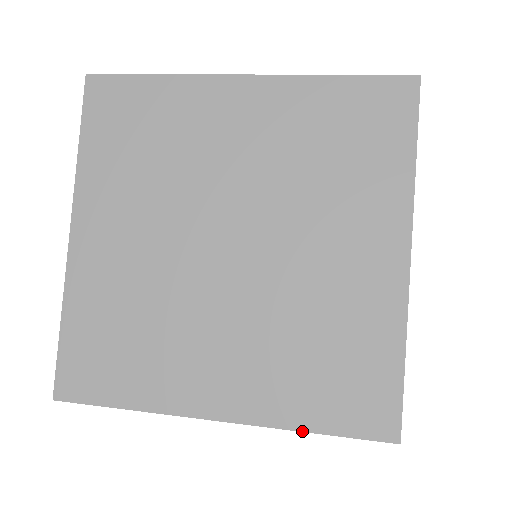
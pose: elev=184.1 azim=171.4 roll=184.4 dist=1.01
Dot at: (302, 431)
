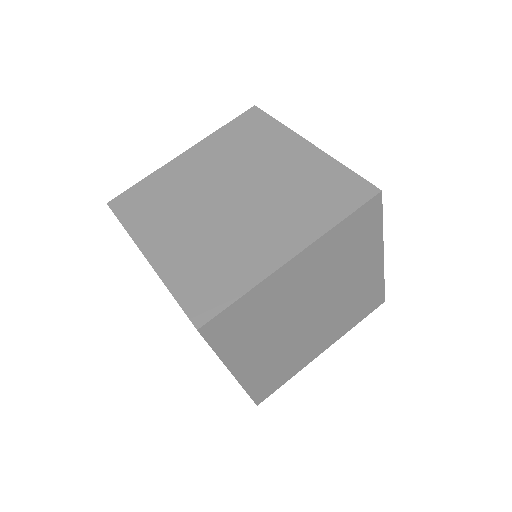
Dot at: (337, 224)
